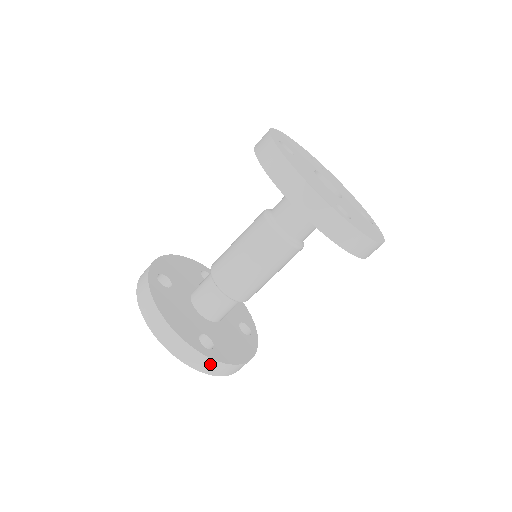
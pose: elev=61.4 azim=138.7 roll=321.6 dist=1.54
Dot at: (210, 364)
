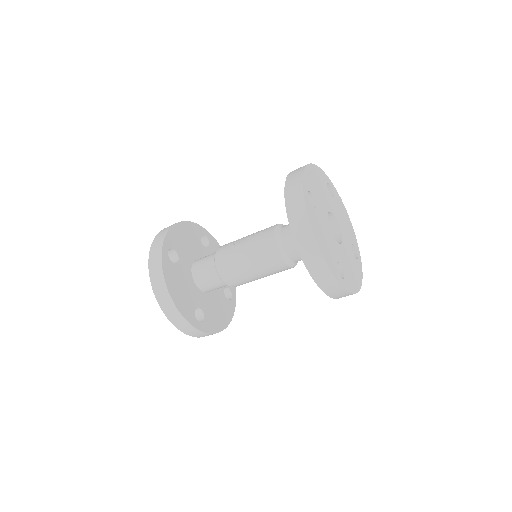
Dot at: (199, 333)
